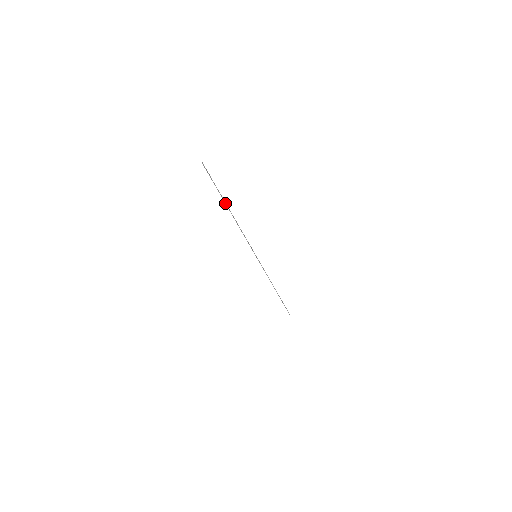
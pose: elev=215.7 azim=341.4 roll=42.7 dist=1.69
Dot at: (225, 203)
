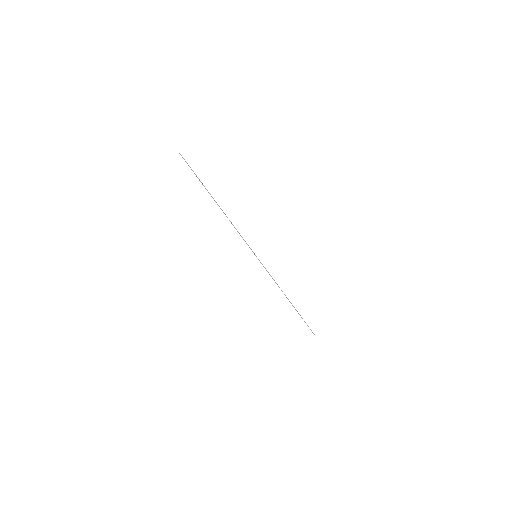
Dot at: occluded
